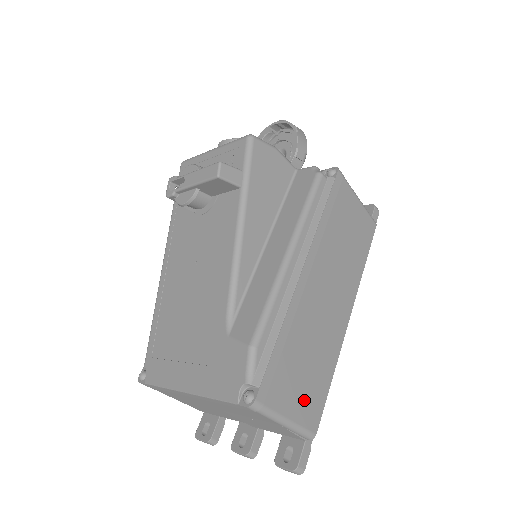
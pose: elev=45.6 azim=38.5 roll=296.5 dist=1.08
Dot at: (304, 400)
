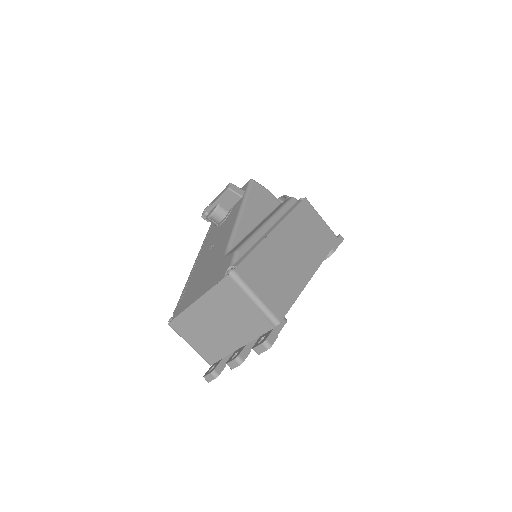
Dot at: (271, 295)
